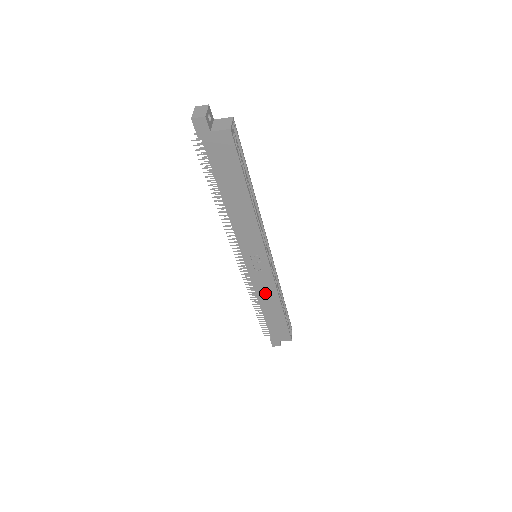
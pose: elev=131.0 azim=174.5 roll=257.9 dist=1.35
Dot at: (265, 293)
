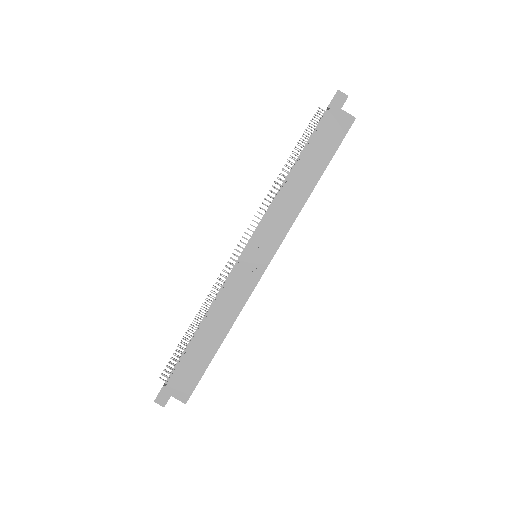
Dot at: (227, 305)
